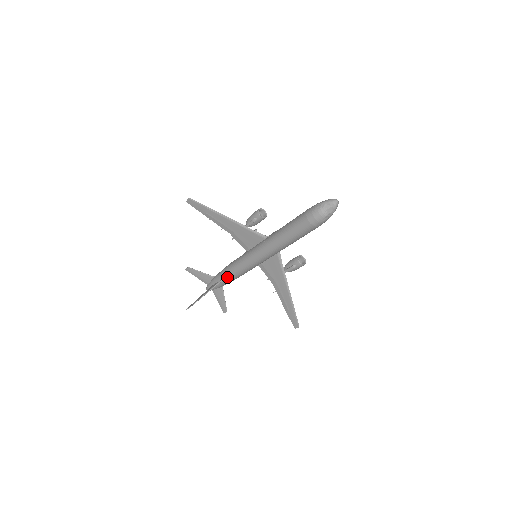
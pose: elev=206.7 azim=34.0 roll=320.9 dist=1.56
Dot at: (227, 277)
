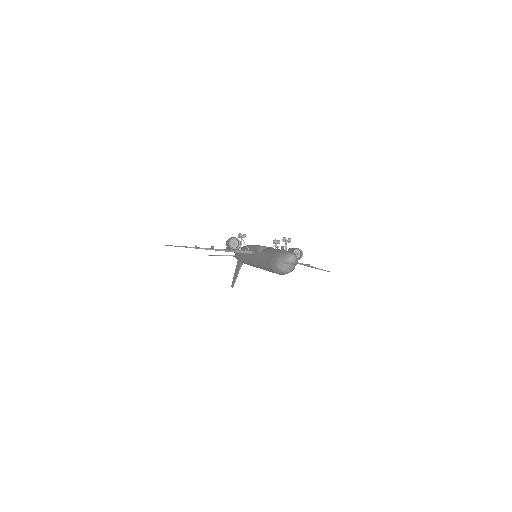
Dot at: occluded
